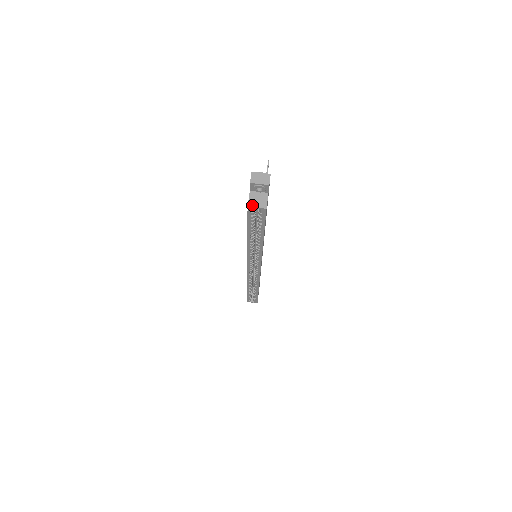
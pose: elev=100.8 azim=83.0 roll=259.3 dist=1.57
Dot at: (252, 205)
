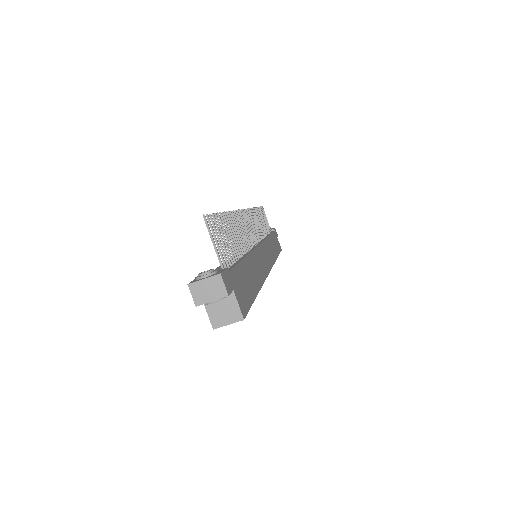
Dot at: (219, 324)
